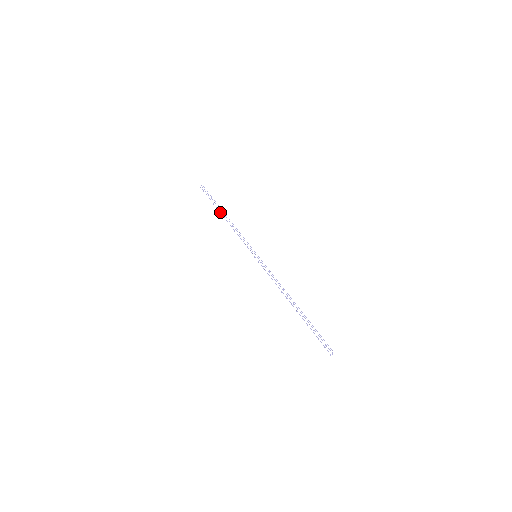
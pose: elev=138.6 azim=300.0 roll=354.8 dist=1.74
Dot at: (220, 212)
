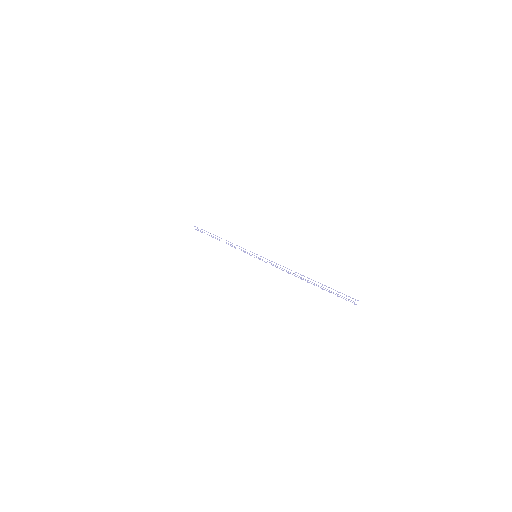
Dot at: (215, 237)
